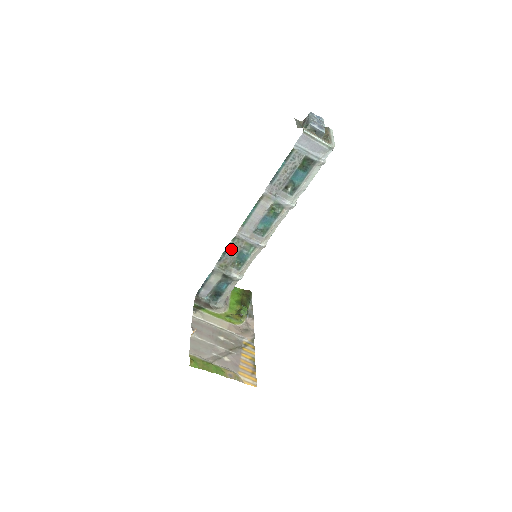
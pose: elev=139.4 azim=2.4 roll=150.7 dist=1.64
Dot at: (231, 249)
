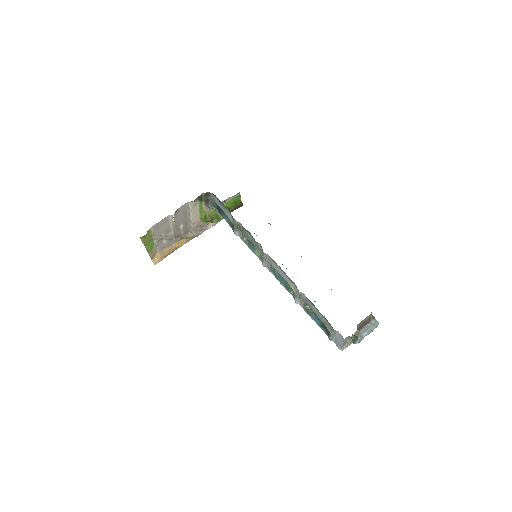
Dot at: (254, 241)
